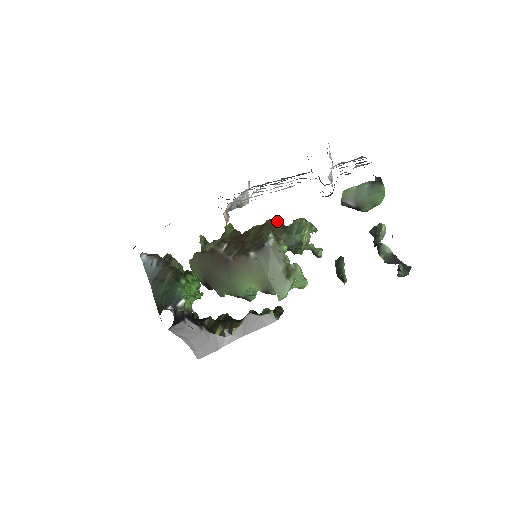
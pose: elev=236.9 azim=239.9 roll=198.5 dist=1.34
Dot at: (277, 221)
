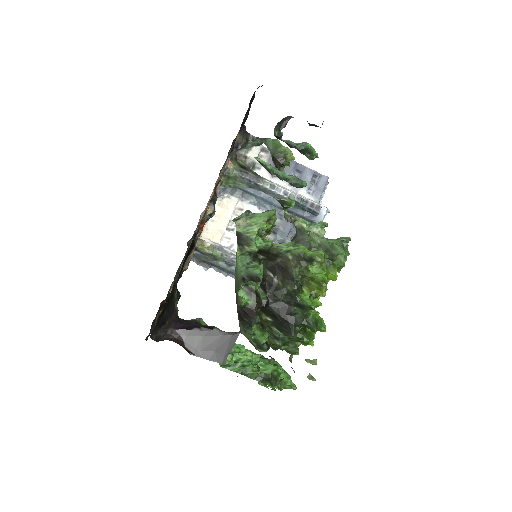
Dot at: occluded
